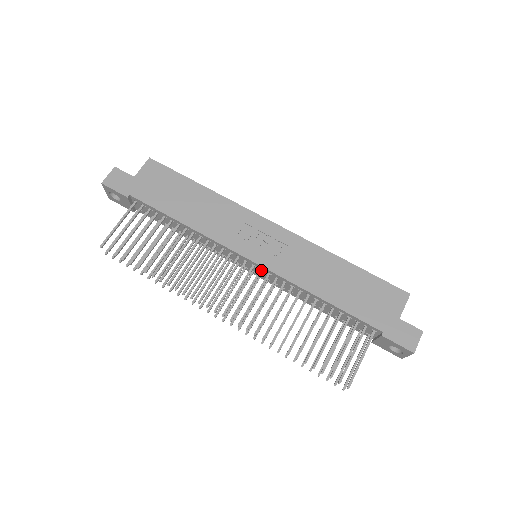
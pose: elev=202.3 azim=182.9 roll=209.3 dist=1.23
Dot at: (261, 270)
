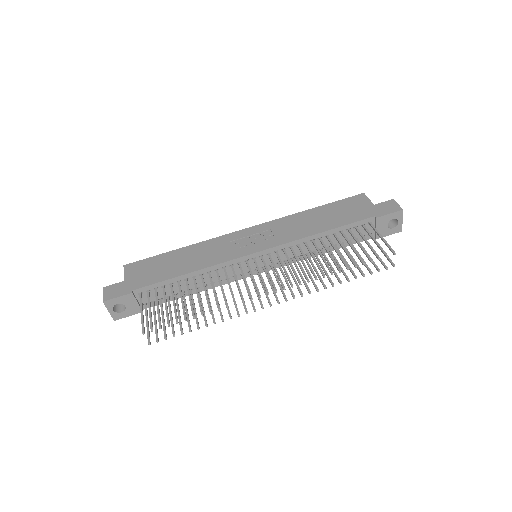
Dot at: (269, 254)
